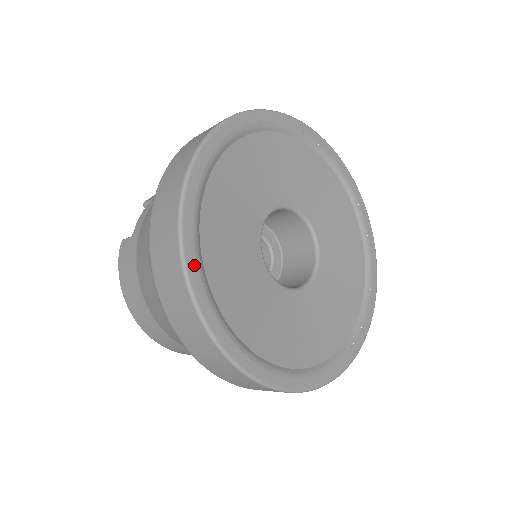
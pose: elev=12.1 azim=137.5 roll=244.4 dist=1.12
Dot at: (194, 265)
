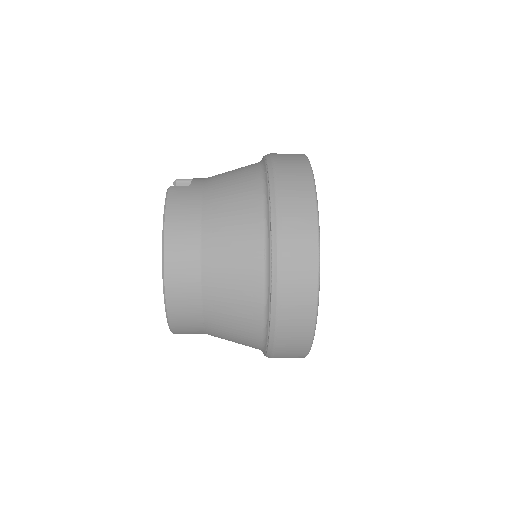
Dot at: occluded
